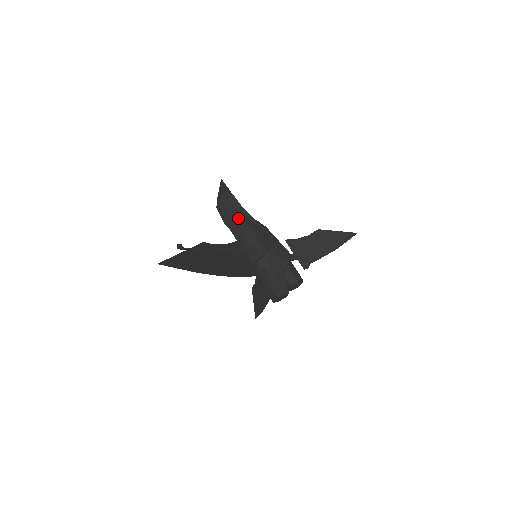
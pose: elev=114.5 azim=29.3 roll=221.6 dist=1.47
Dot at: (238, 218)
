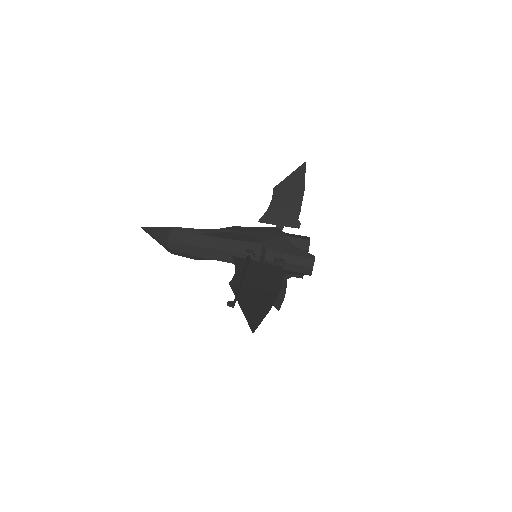
Dot at: (206, 242)
